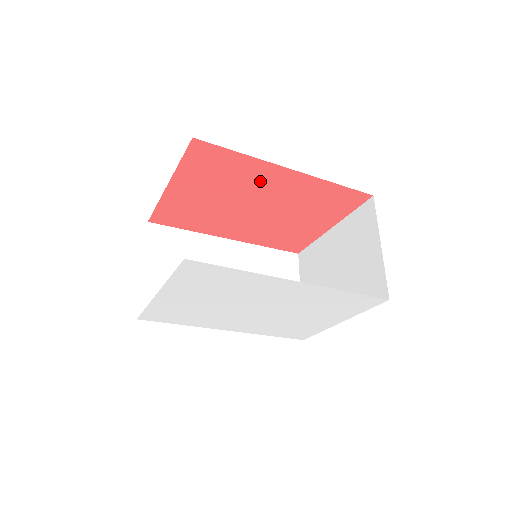
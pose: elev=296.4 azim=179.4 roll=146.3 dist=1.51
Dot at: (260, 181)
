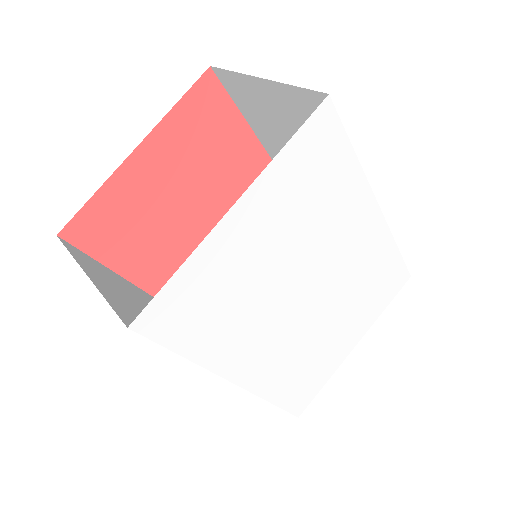
Dot at: (239, 173)
